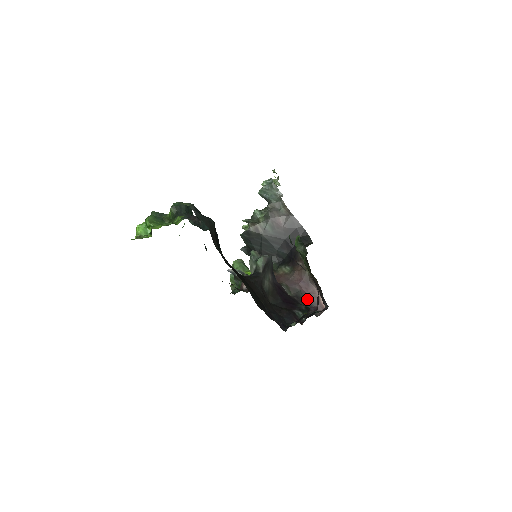
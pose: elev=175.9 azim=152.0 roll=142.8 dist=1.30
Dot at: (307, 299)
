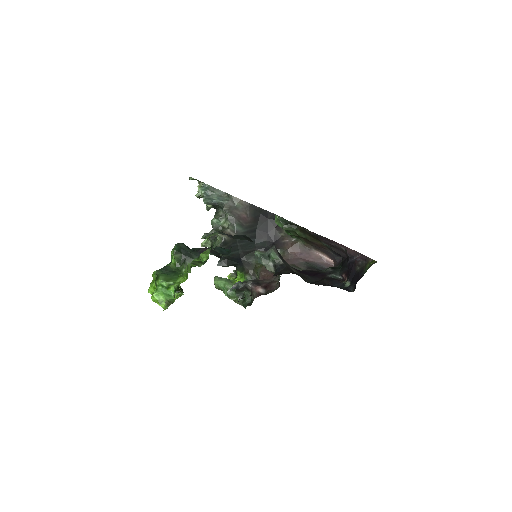
Dot at: (315, 265)
